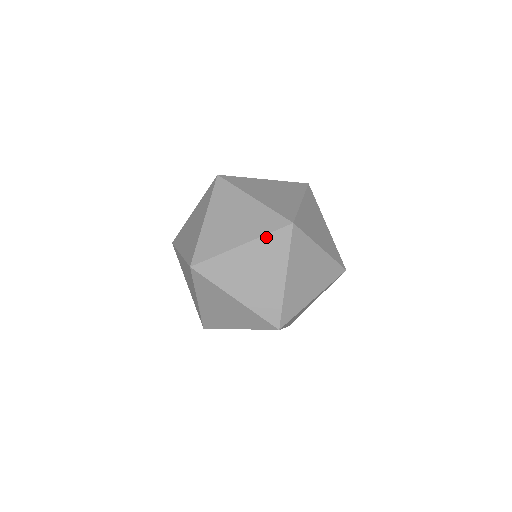
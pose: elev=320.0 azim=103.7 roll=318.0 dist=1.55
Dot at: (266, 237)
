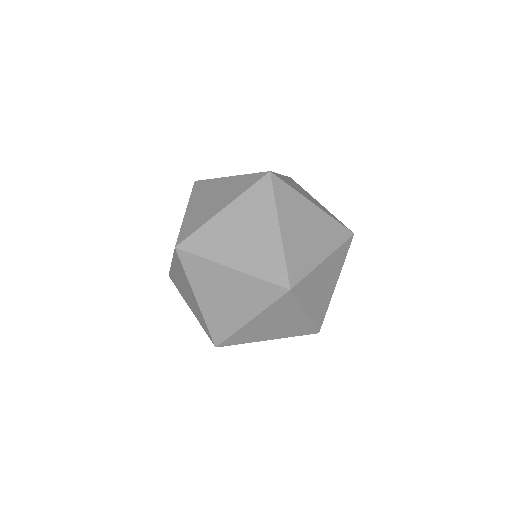
Dot at: (288, 177)
